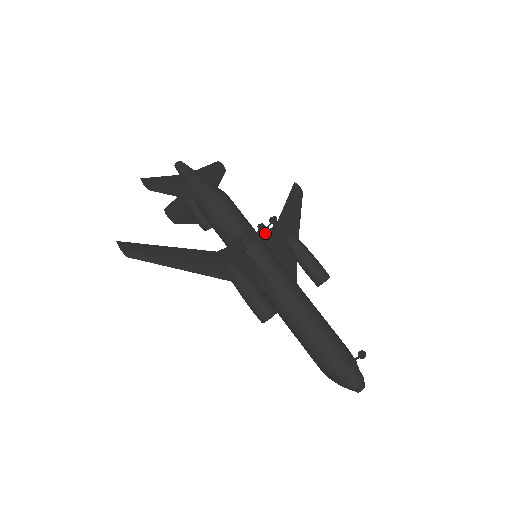
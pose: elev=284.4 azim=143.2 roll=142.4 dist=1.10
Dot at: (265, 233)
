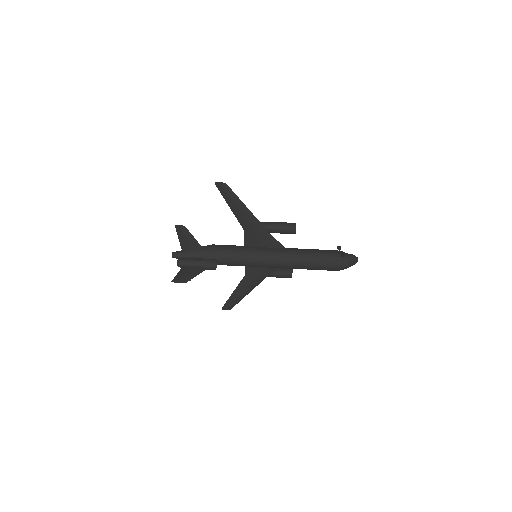
Dot at: occluded
